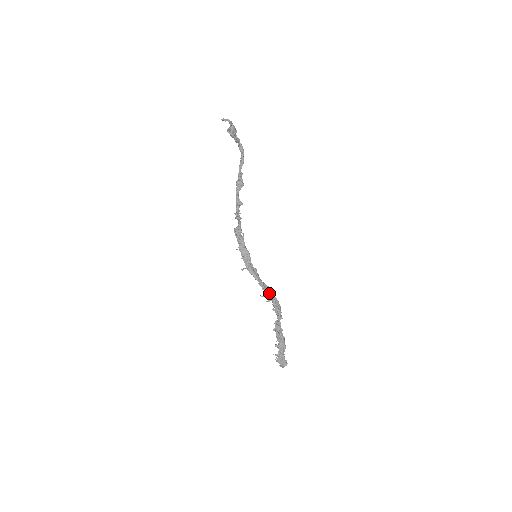
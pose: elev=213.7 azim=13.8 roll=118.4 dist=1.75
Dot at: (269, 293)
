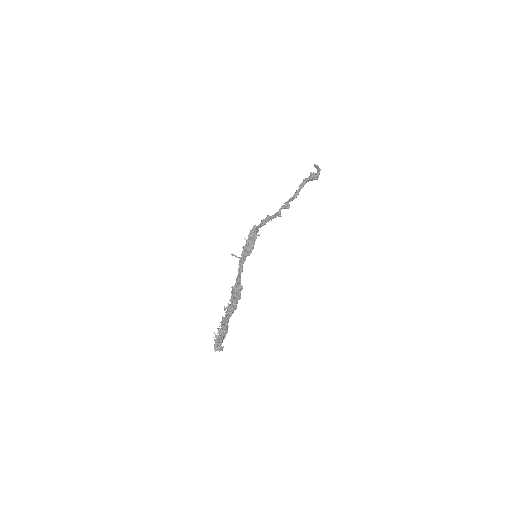
Dot at: occluded
